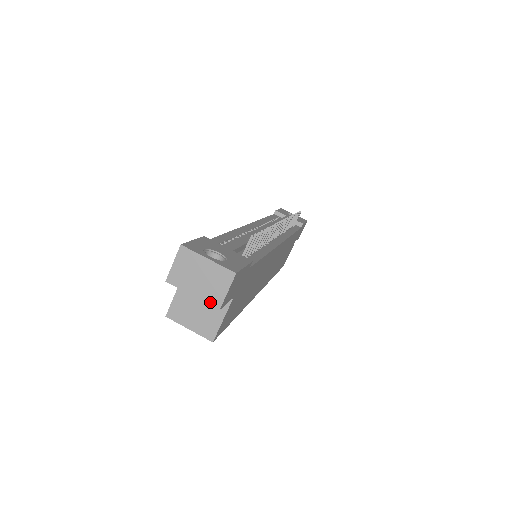
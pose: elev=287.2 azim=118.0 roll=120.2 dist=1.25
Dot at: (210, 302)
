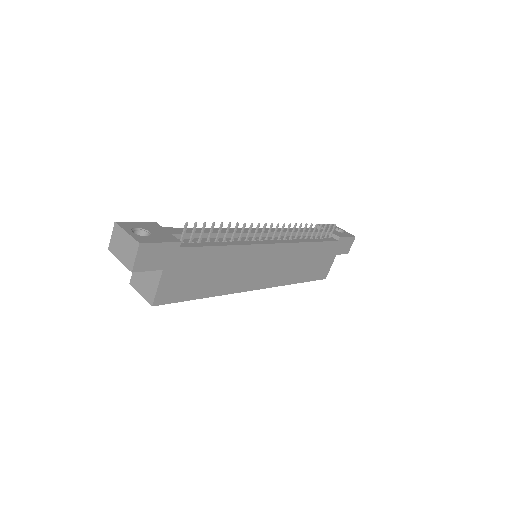
Dot at: (127, 266)
